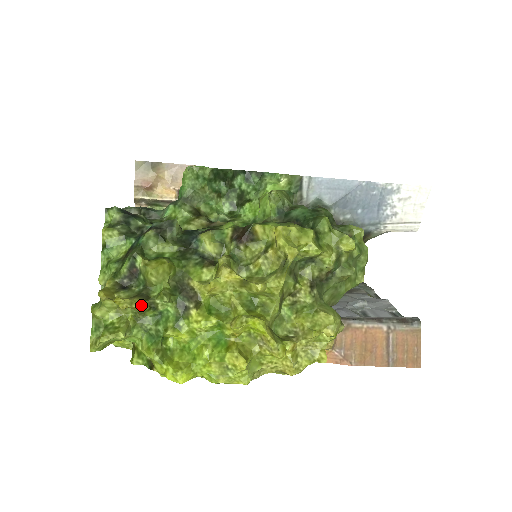
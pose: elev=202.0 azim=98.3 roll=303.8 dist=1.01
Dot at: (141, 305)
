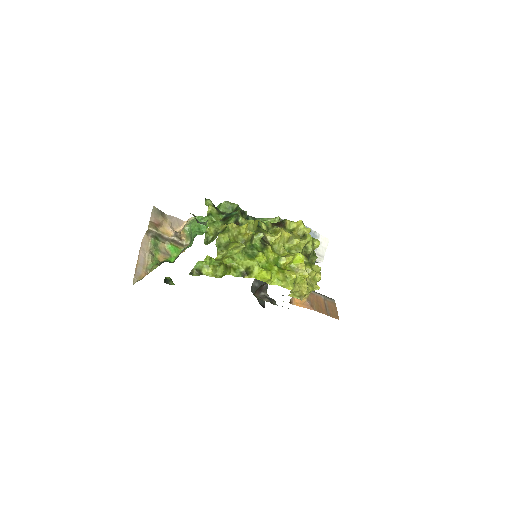
Dot at: (250, 235)
